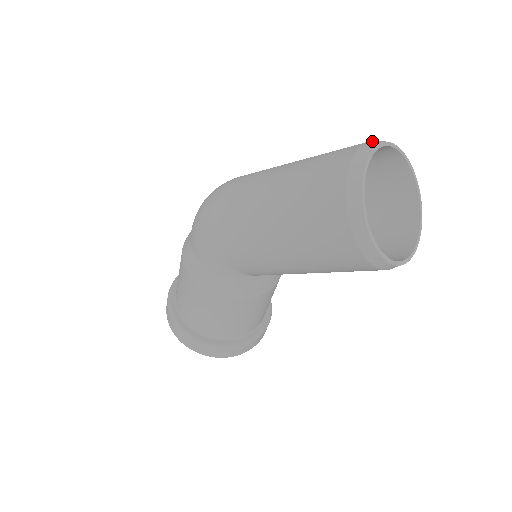
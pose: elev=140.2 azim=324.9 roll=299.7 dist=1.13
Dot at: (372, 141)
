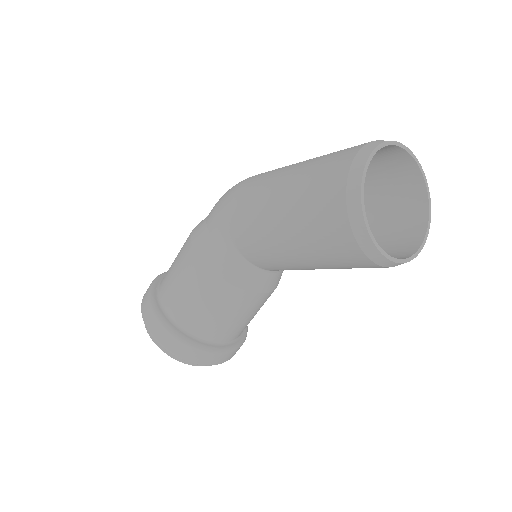
Dot at: occluded
